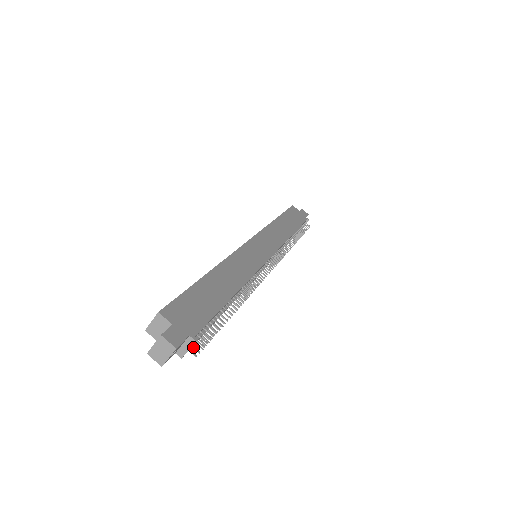
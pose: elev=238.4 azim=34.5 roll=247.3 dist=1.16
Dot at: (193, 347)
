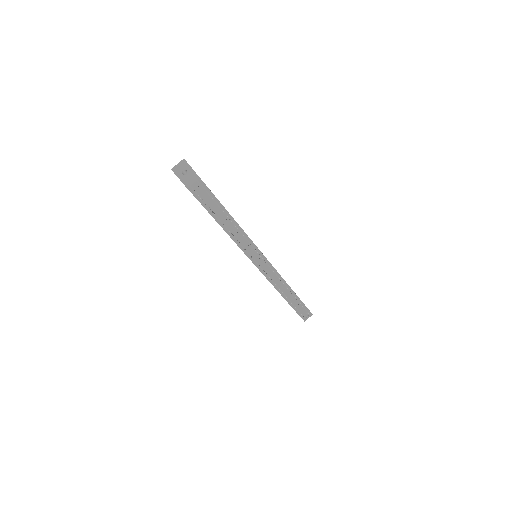
Dot at: (194, 190)
